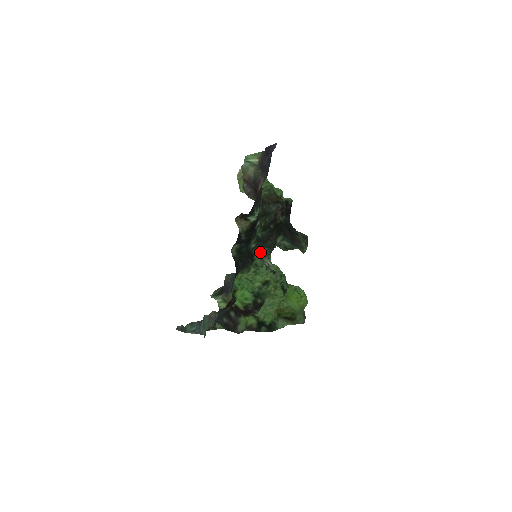
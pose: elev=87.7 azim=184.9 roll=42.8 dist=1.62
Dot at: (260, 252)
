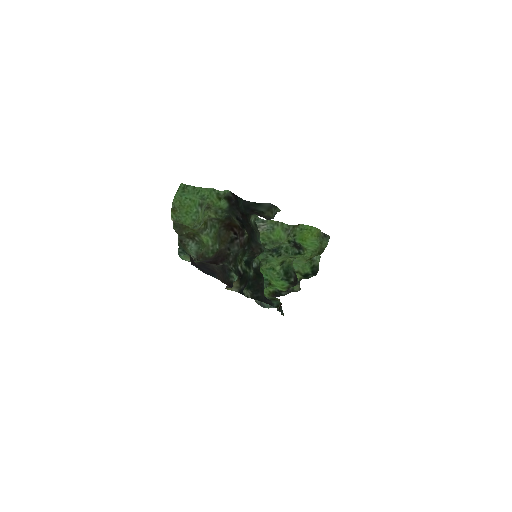
Dot at: occluded
